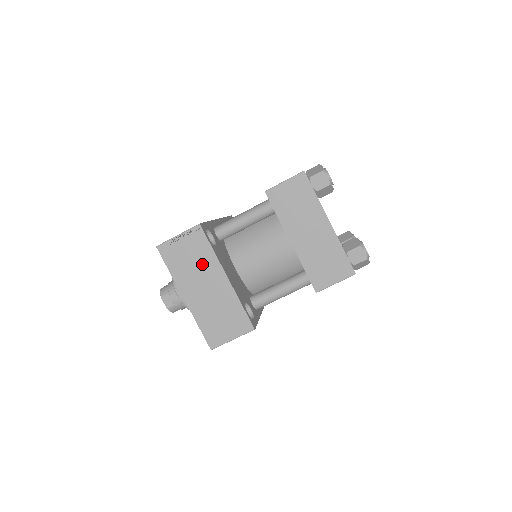
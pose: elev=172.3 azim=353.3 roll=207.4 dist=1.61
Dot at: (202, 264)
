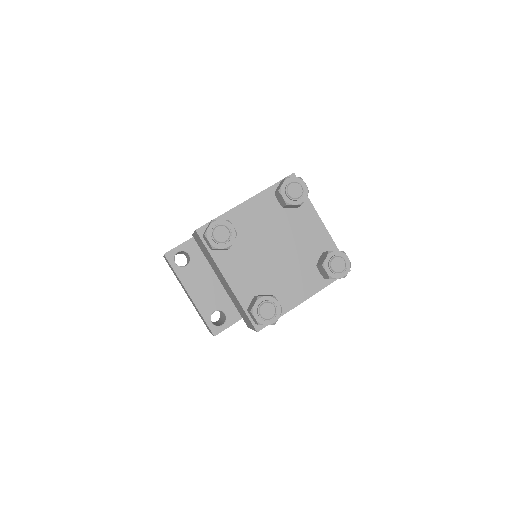
Dot at: (179, 280)
